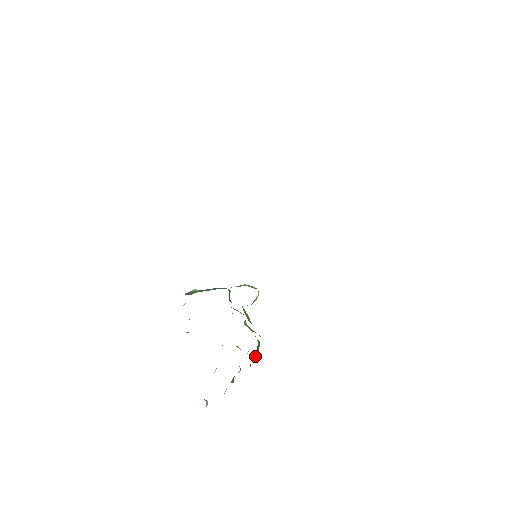
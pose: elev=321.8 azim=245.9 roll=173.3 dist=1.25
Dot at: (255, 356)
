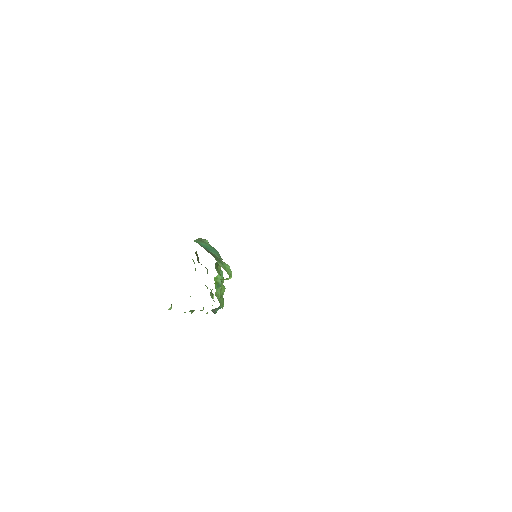
Dot at: (213, 311)
